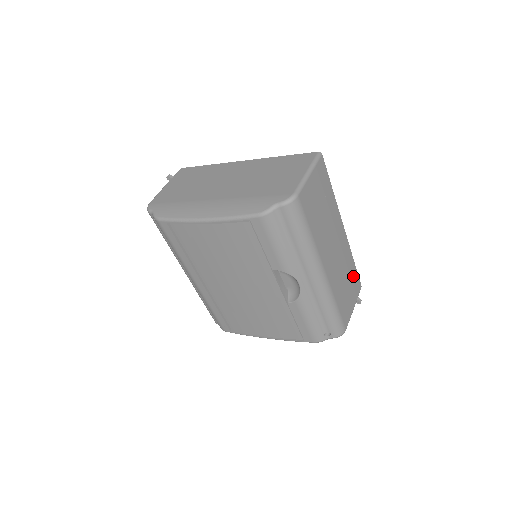
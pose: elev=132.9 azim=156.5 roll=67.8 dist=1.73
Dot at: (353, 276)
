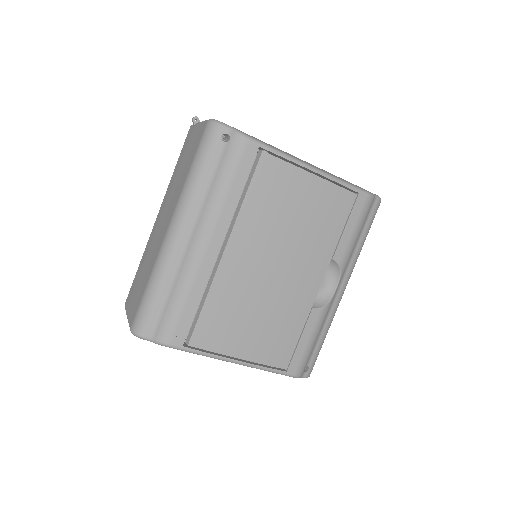
Dot at: occluded
